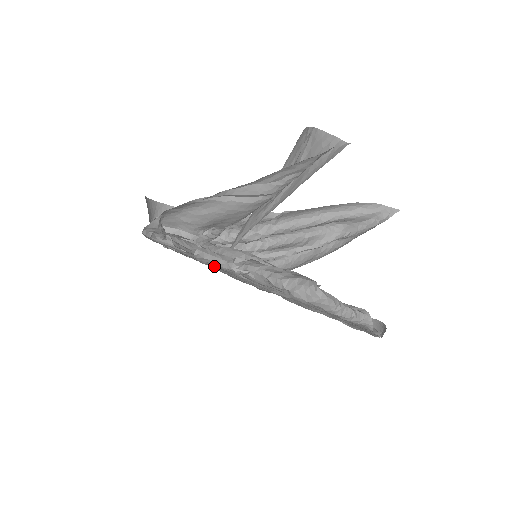
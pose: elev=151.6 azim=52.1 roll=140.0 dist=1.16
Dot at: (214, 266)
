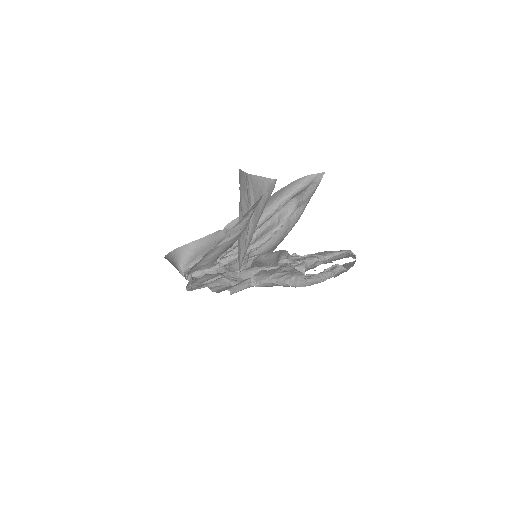
Dot at: occluded
